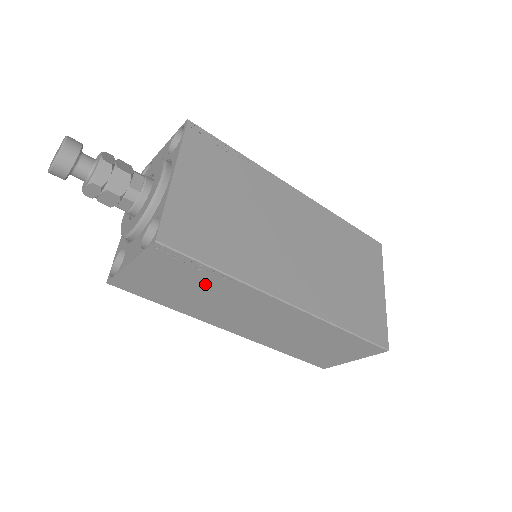
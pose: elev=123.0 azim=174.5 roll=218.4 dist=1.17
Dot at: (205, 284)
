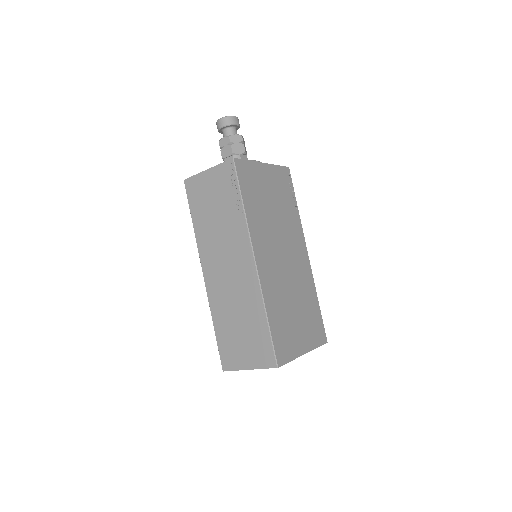
Dot at: (227, 210)
